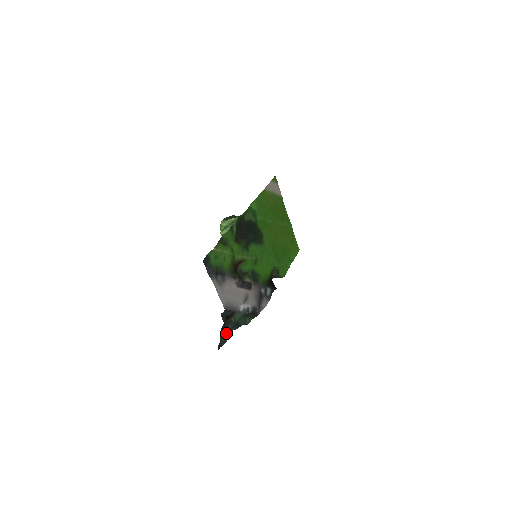
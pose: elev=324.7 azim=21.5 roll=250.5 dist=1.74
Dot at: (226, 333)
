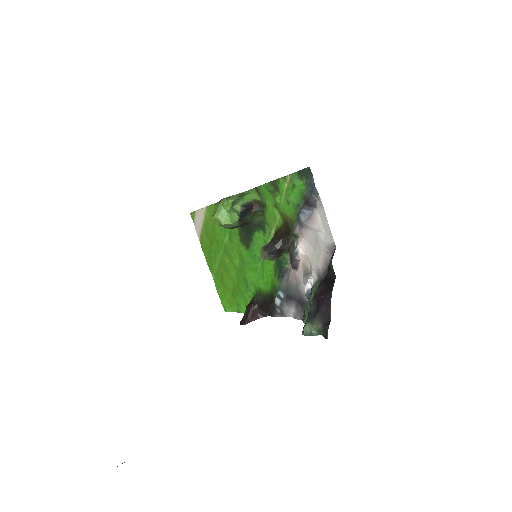
Dot at: (305, 331)
